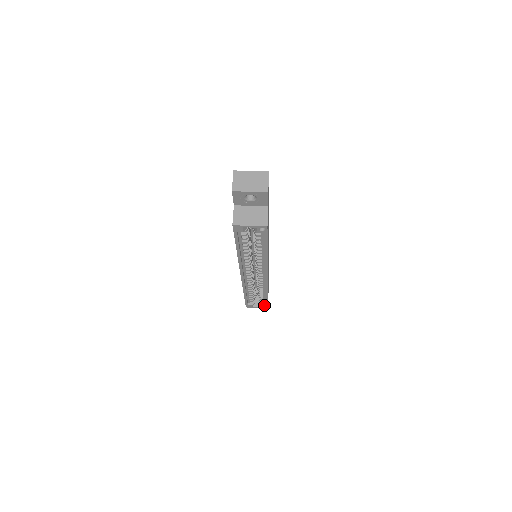
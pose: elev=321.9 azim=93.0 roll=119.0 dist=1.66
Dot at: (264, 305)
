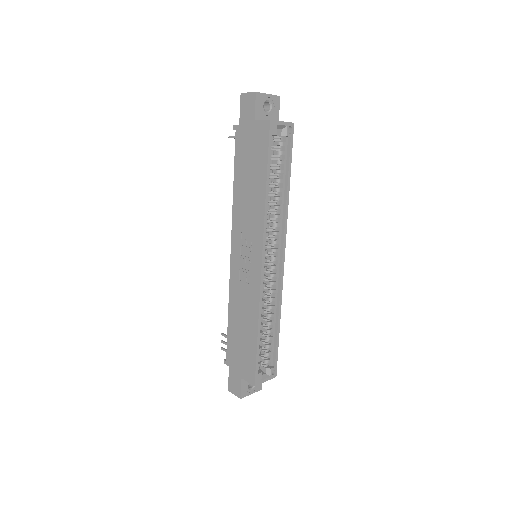
Dot at: (273, 367)
